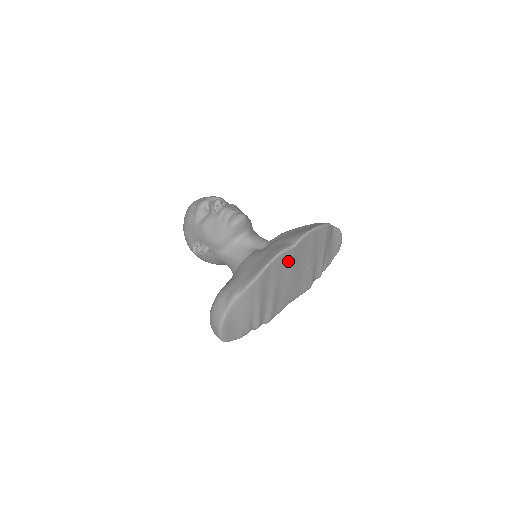
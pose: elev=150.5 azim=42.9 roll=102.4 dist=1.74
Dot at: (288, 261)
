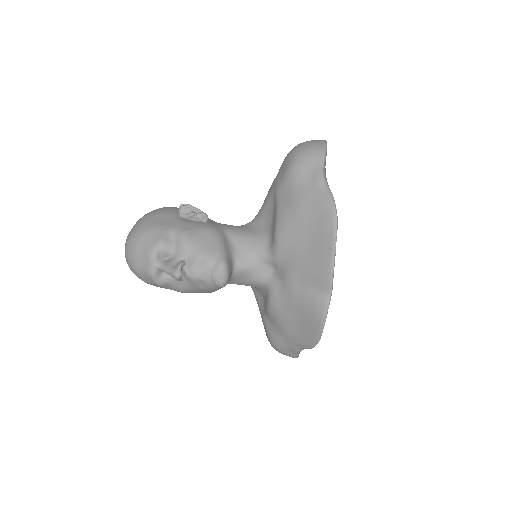
Dot at: occluded
